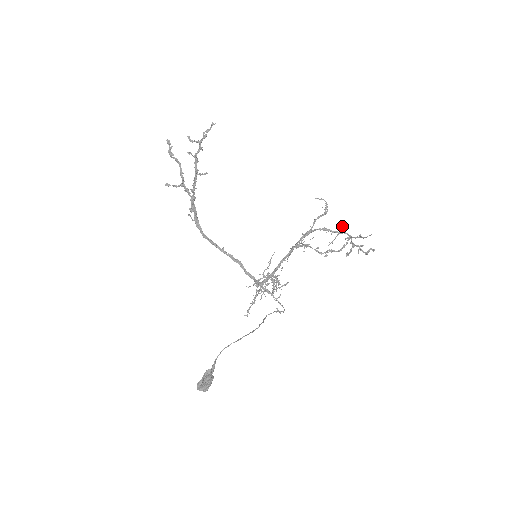
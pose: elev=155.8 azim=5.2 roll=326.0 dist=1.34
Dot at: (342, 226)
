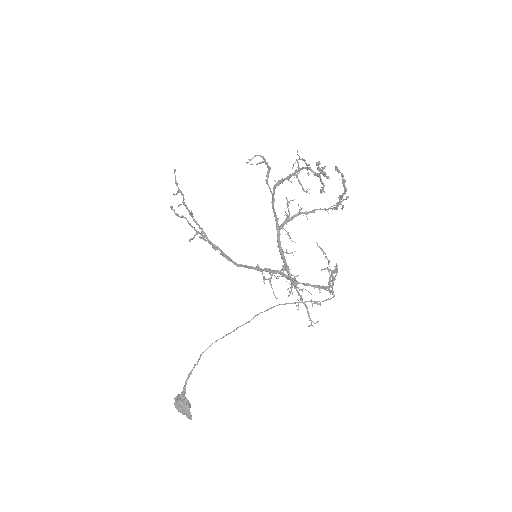
Dot at: (298, 164)
